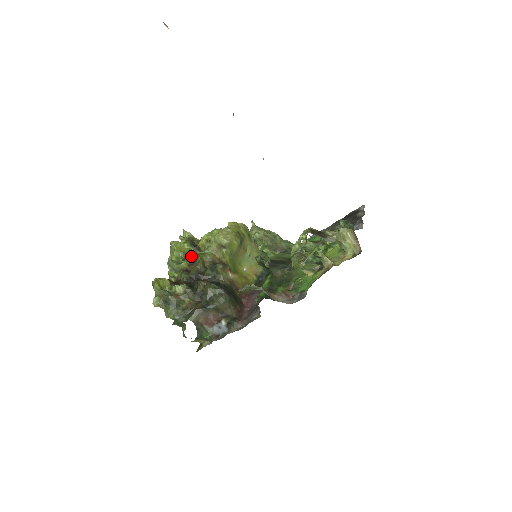
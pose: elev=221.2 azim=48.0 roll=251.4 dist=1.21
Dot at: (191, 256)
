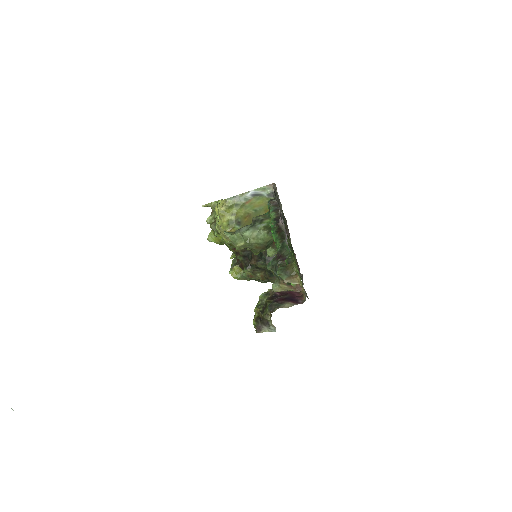
Dot at: occluded
